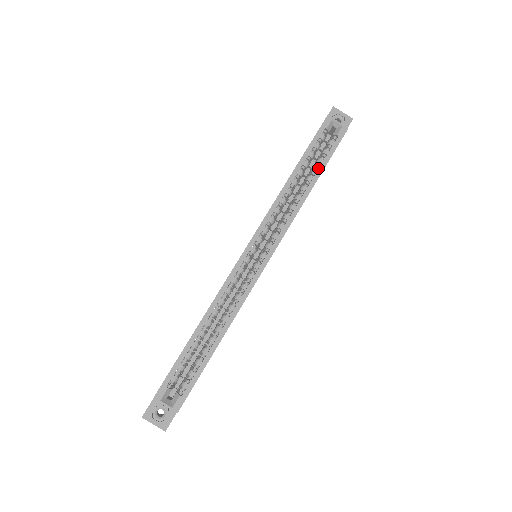
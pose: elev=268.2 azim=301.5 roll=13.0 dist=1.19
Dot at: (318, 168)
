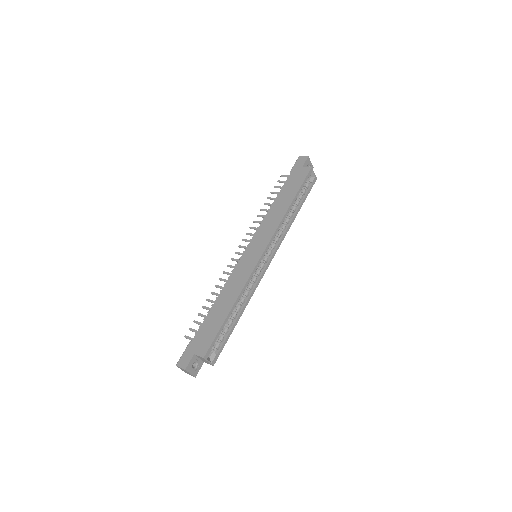
Dot at: (299, 202)
